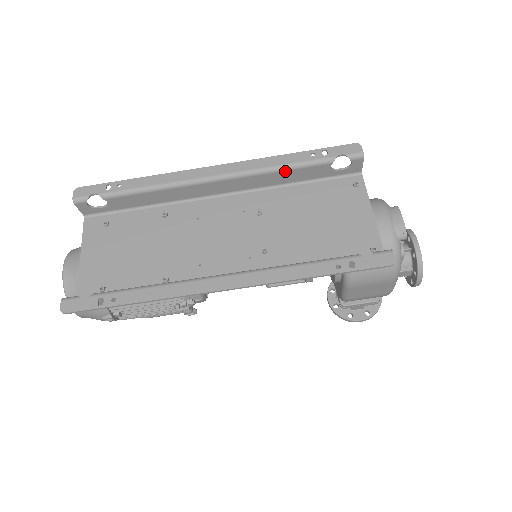
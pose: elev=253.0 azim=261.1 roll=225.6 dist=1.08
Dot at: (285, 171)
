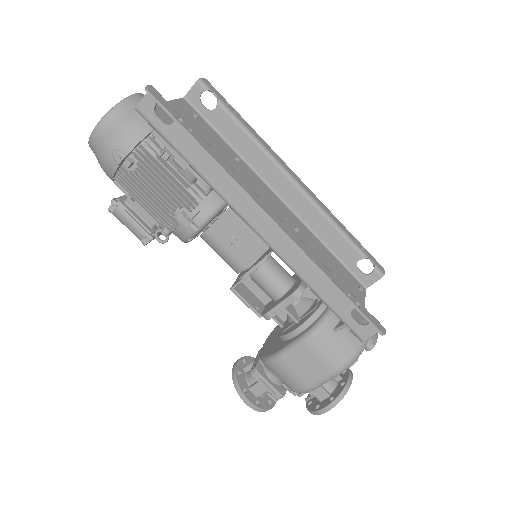
Dot at: (335, 229)
